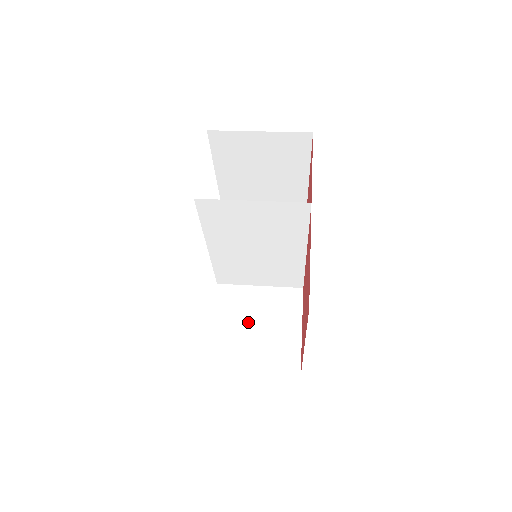
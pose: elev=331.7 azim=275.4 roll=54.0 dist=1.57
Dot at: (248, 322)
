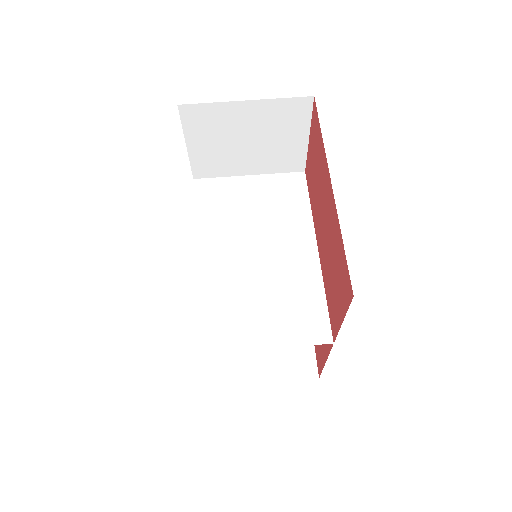
Dot at: occluded
